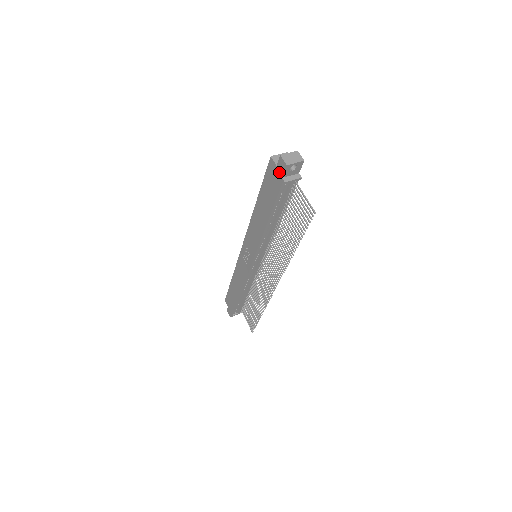
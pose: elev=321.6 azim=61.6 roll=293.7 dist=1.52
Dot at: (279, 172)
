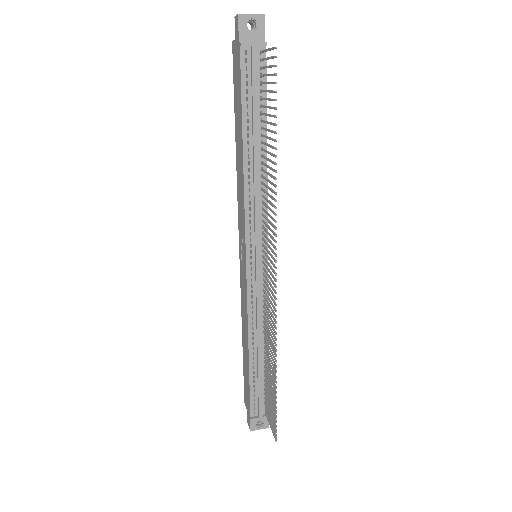
Dot at: (237, 41)
